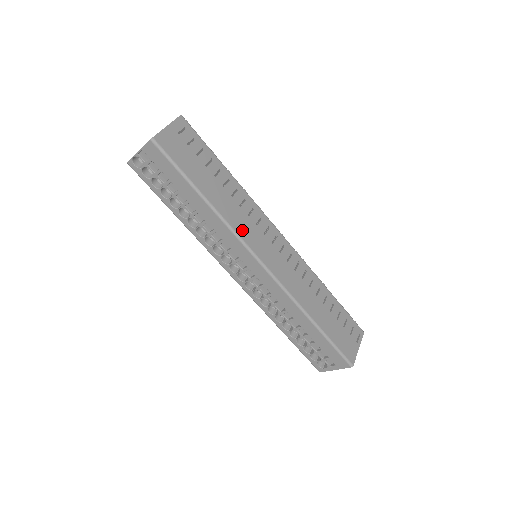
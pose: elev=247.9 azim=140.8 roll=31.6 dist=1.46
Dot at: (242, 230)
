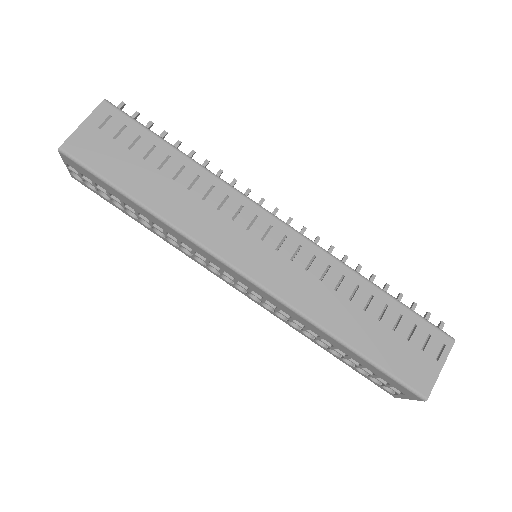
Dot at: (206, 234)
